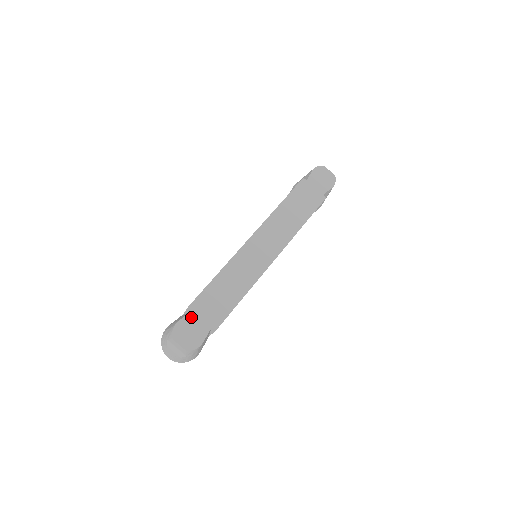
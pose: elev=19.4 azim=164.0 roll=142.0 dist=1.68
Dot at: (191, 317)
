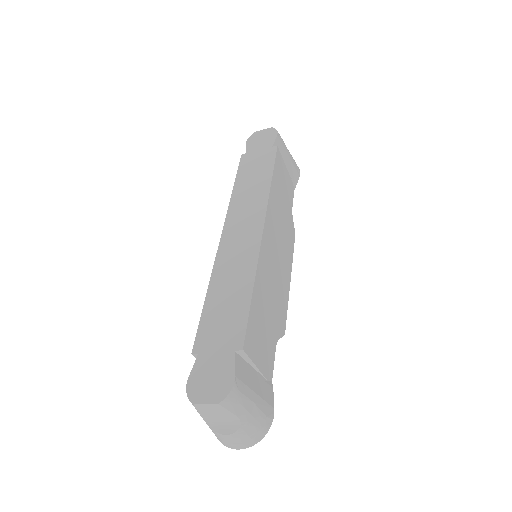
Dot at: (201, 361)
